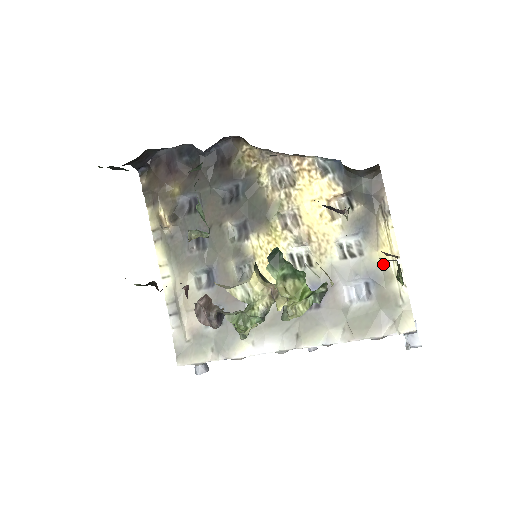
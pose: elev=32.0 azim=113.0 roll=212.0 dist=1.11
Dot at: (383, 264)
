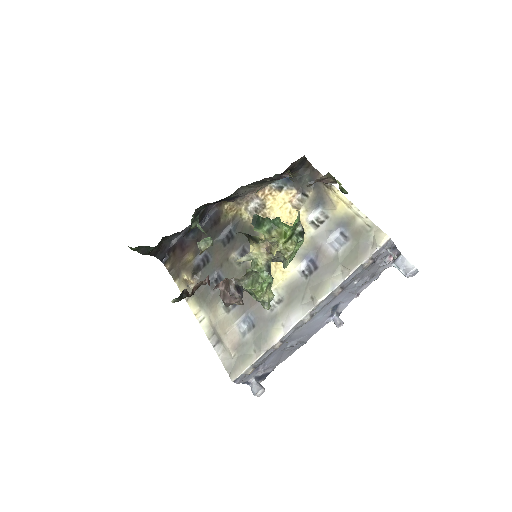
Dot at: (344, 214)
